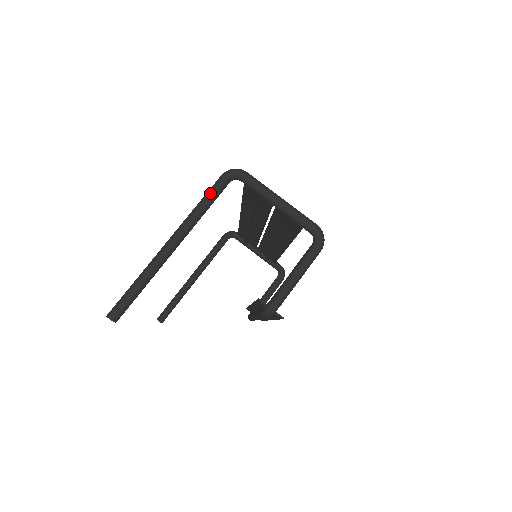
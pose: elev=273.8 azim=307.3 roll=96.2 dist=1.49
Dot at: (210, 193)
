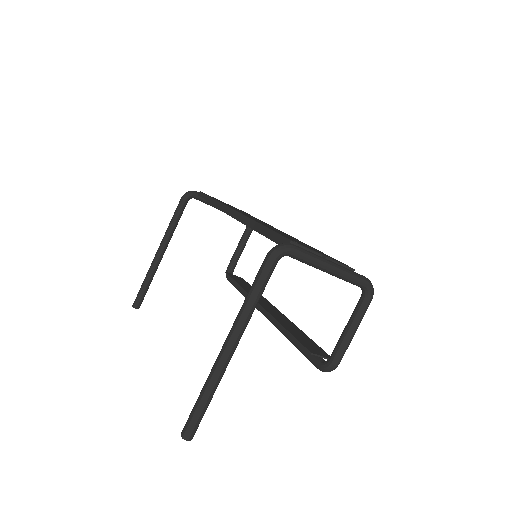
Dot at: (261, 284)
